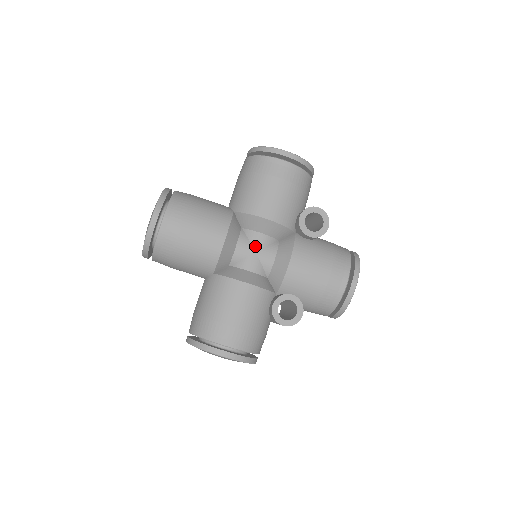
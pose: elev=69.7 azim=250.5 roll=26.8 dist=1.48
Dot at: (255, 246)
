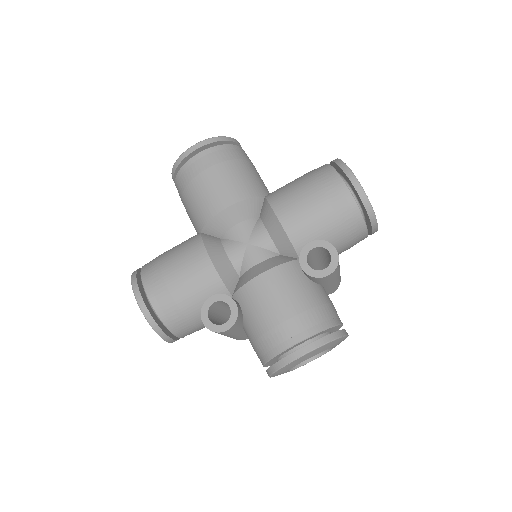
Dot at: (252, 238)
